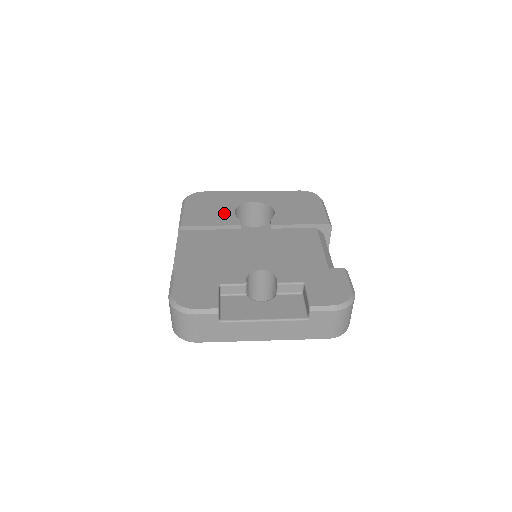
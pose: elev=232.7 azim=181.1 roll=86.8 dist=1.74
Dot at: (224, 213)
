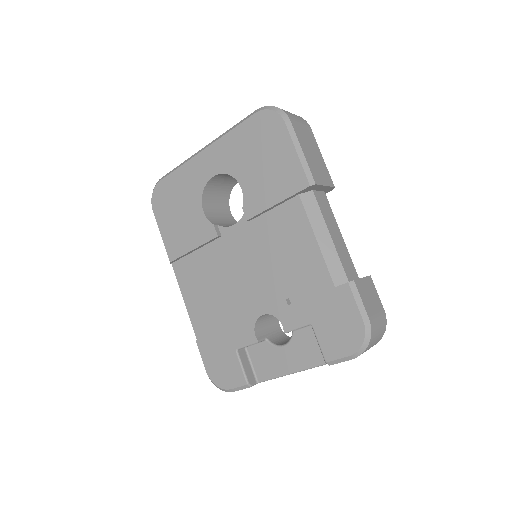
Dot at: (194, 219)
